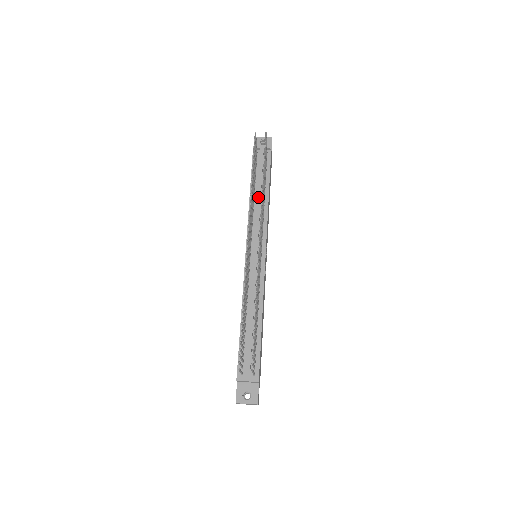
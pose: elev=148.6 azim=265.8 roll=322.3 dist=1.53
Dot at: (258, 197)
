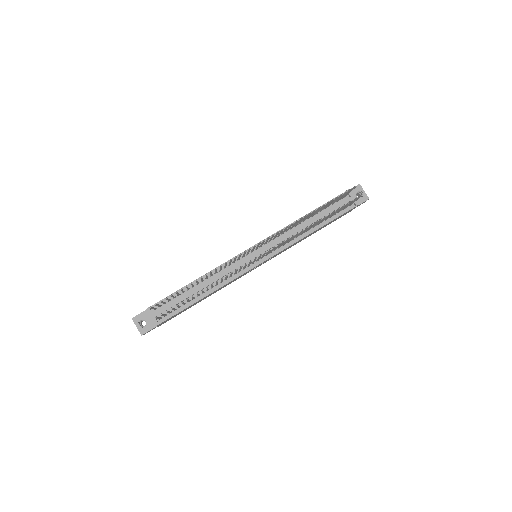
Dot at: (305, 225)
